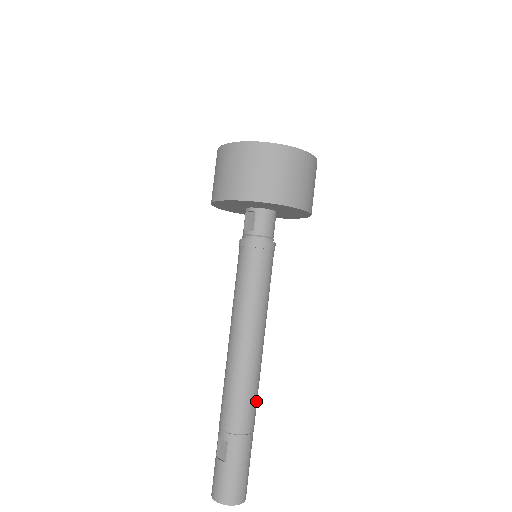
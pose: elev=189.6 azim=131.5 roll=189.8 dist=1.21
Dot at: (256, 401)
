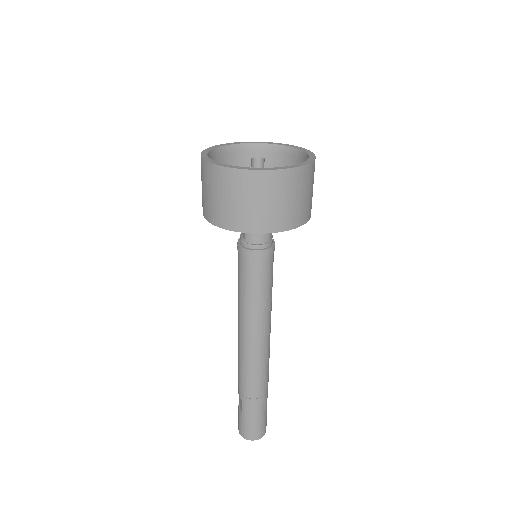
Dot at: (265, 375)
